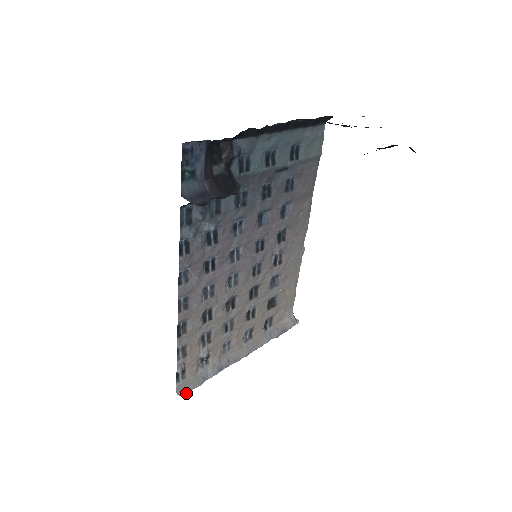
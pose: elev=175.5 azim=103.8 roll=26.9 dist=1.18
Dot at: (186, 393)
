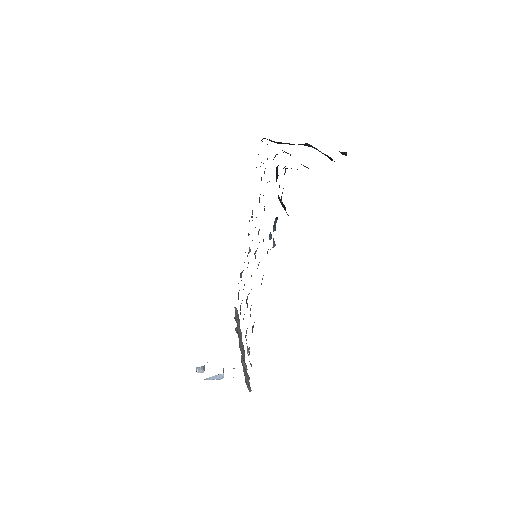
Dot at: (250, 388)
